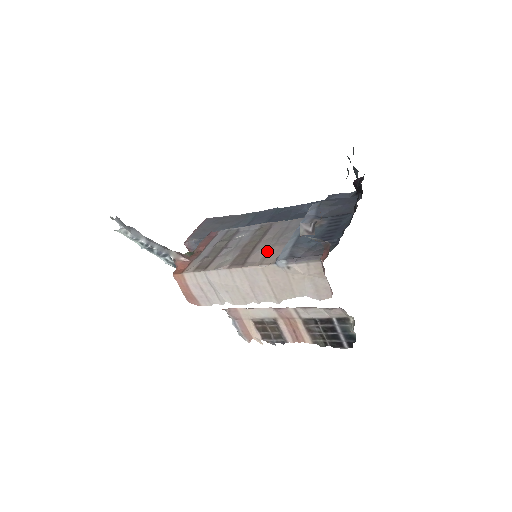
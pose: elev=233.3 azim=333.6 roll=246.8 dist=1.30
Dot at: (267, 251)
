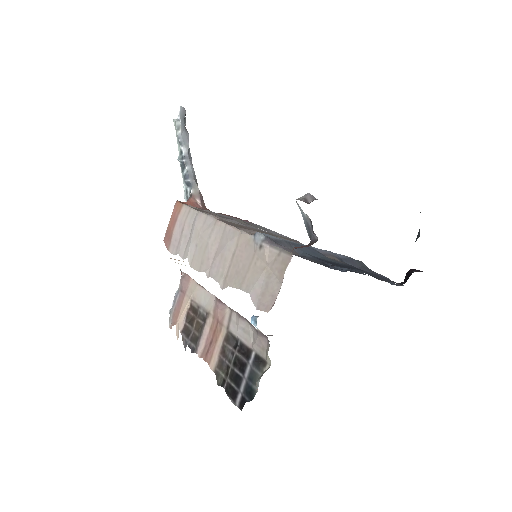
Dot at: occluded
